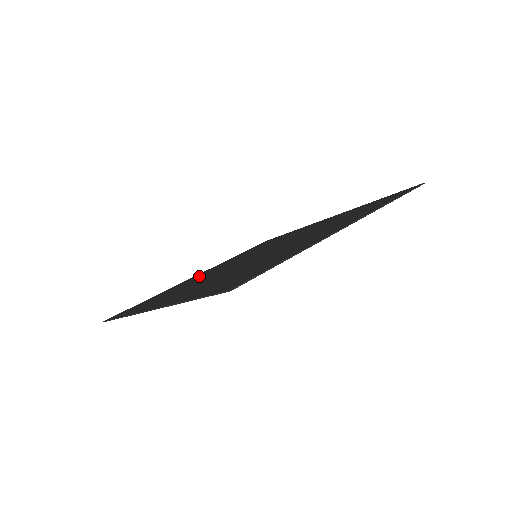
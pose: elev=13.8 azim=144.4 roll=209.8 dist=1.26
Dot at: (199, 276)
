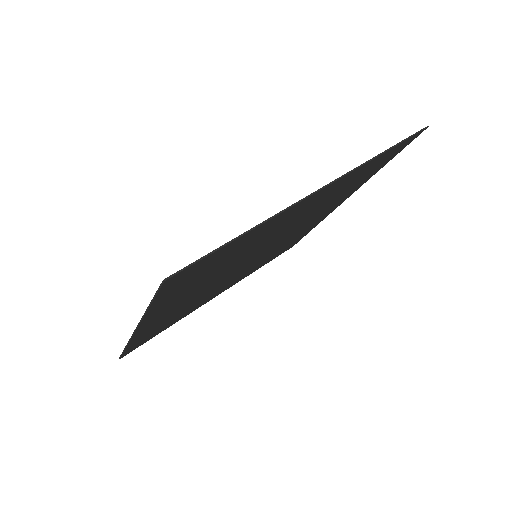
Dot at: occluded
